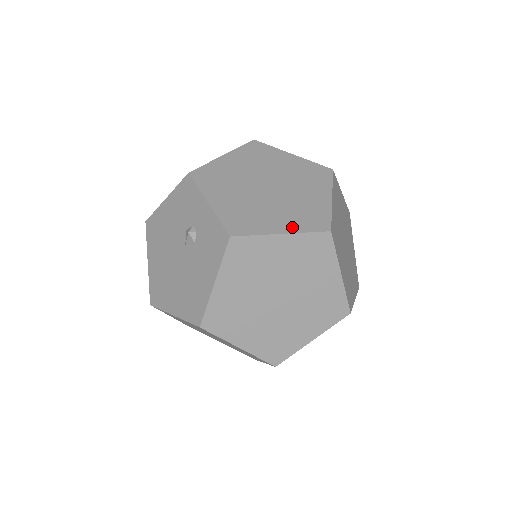
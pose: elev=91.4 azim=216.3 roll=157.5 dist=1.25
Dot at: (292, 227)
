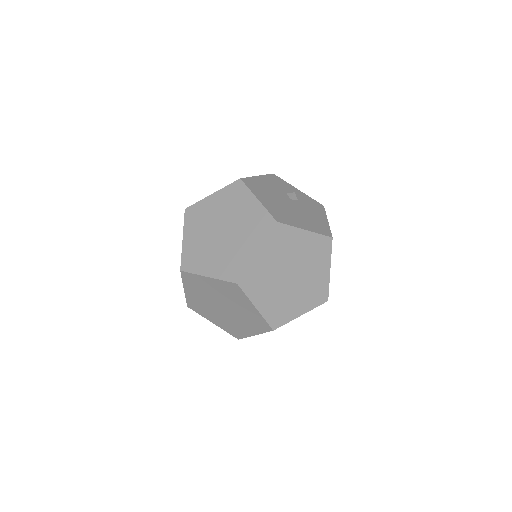
Dot at: (255, 331)
